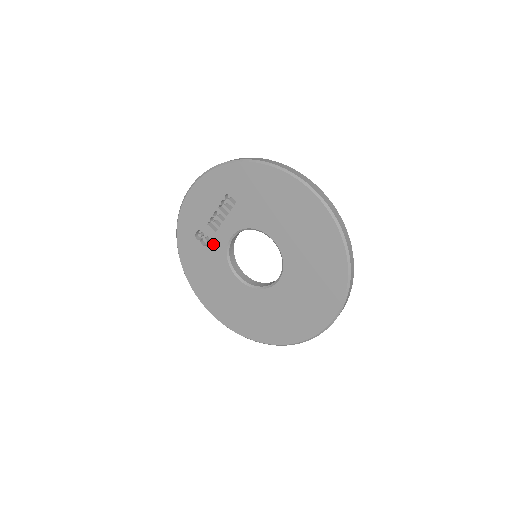
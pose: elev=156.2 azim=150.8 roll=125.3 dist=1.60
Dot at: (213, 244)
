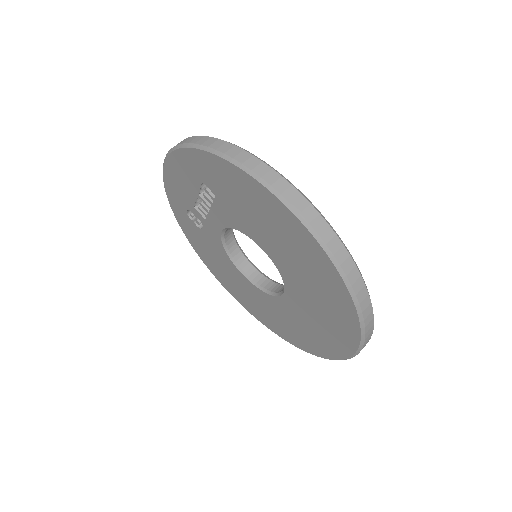
Dot at: (207, 230)
